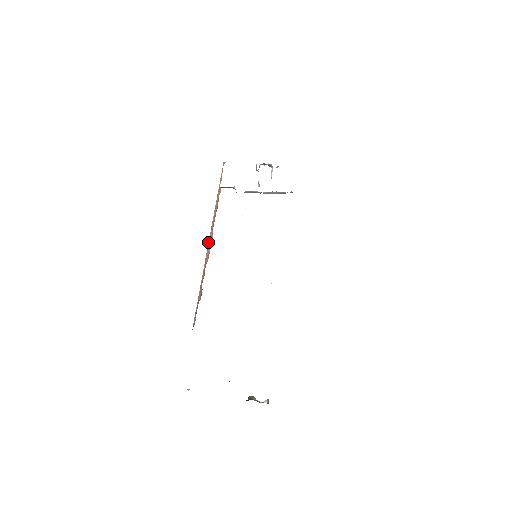
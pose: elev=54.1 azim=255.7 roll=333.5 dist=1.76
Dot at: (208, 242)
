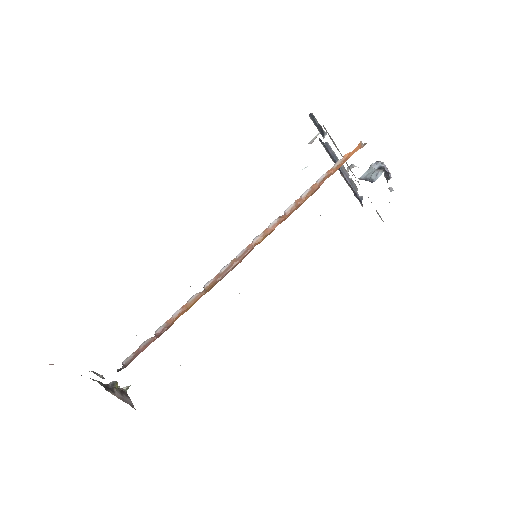
Dot at: occluded
